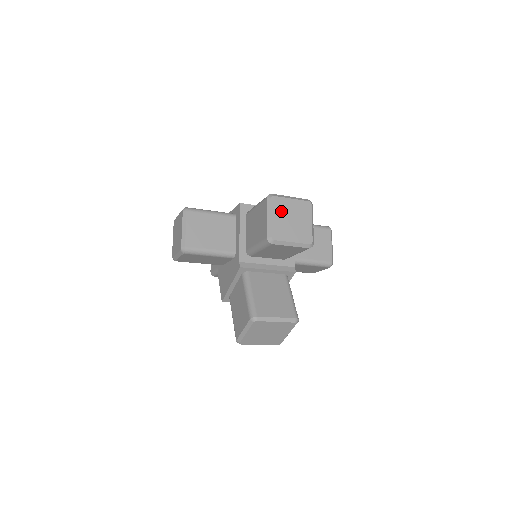
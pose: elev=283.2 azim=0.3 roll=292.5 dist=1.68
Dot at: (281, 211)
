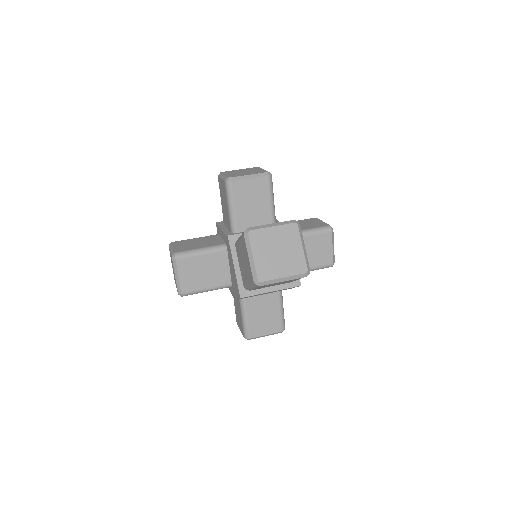
Dot at: occluded
